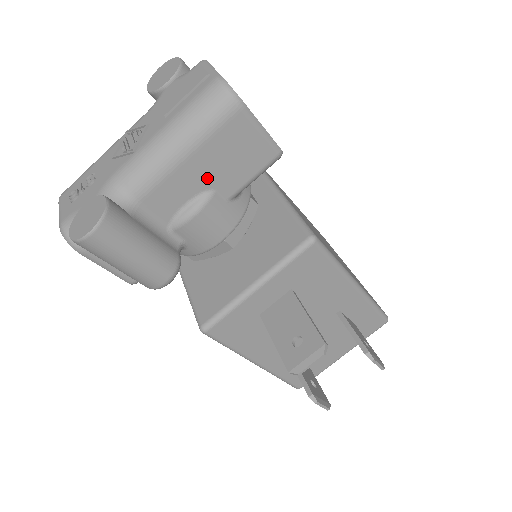
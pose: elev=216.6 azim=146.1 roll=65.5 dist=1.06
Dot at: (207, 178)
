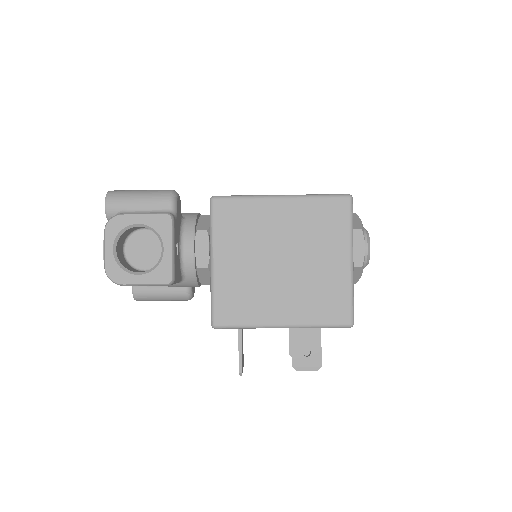
Dot at: occluded
